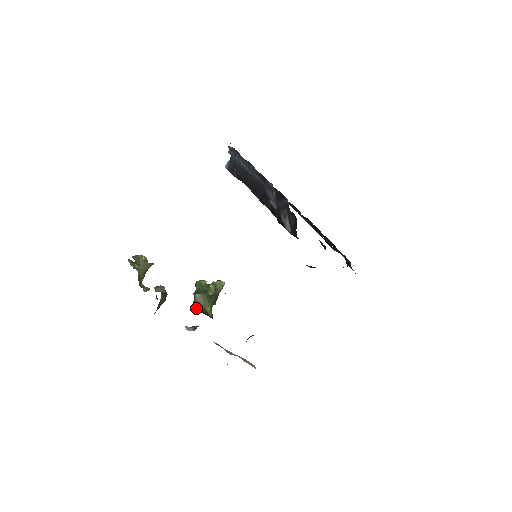
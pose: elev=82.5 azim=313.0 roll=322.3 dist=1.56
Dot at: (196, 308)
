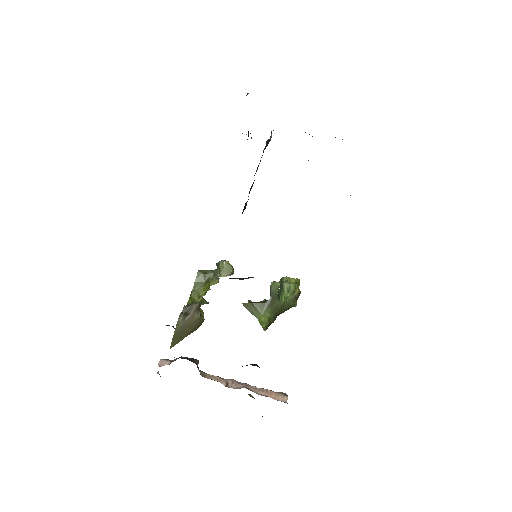
Dot at: occluded
